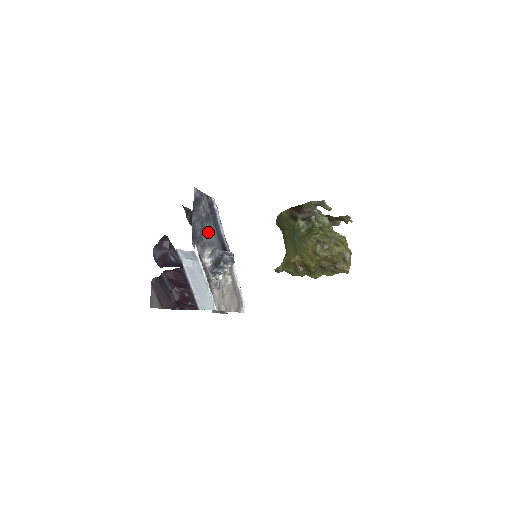
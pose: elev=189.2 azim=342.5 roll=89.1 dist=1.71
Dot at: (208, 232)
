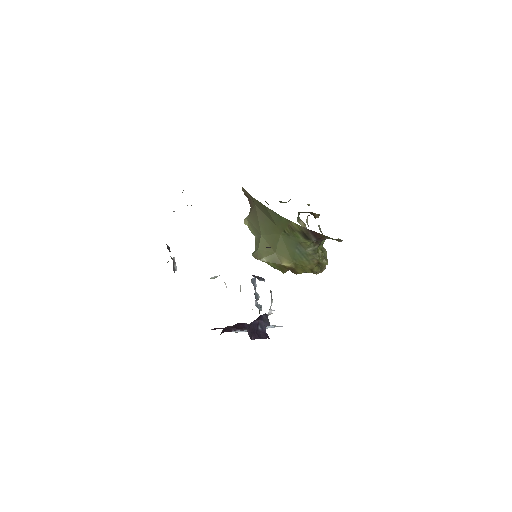
Dot at: occluded
